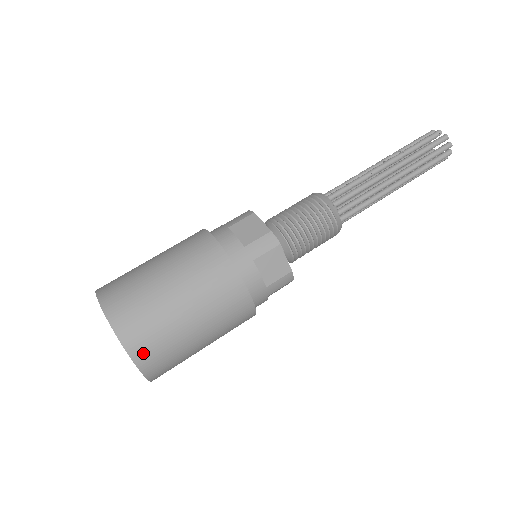
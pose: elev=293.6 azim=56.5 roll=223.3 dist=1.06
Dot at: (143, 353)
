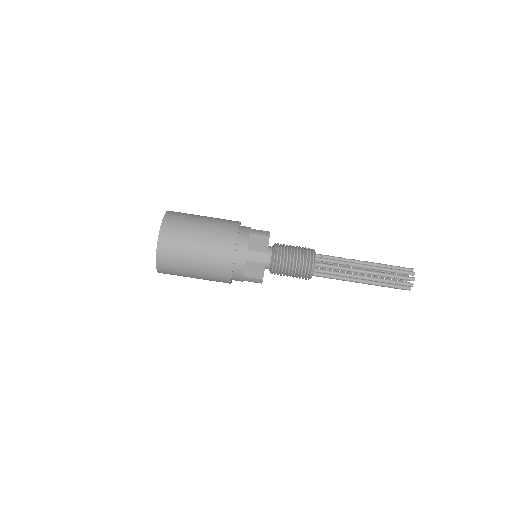
Dot at: (163, 260)
